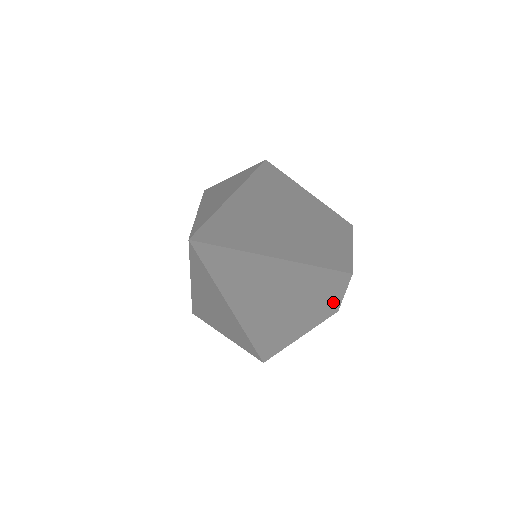
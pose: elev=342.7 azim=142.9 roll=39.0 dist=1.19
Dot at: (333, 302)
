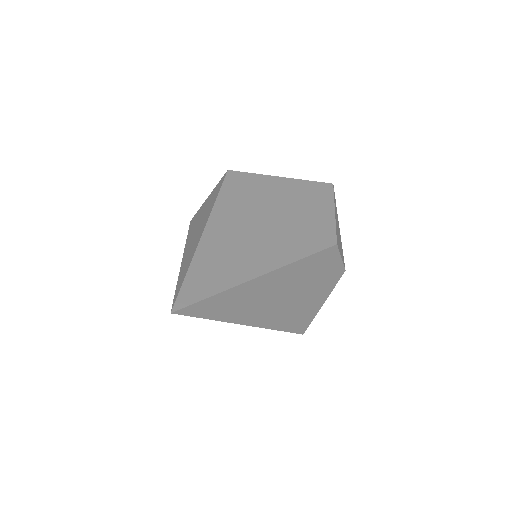
Dot at: (335, 269)
